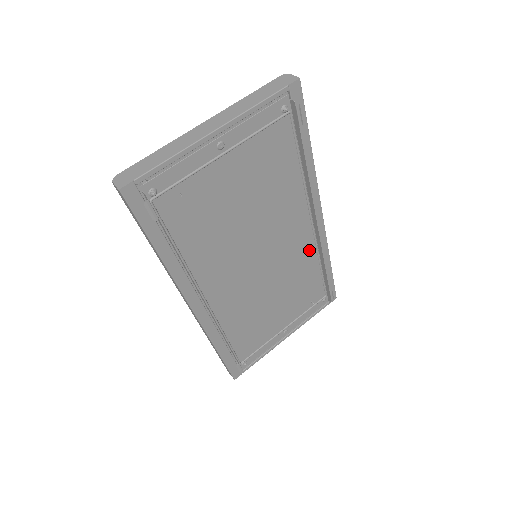
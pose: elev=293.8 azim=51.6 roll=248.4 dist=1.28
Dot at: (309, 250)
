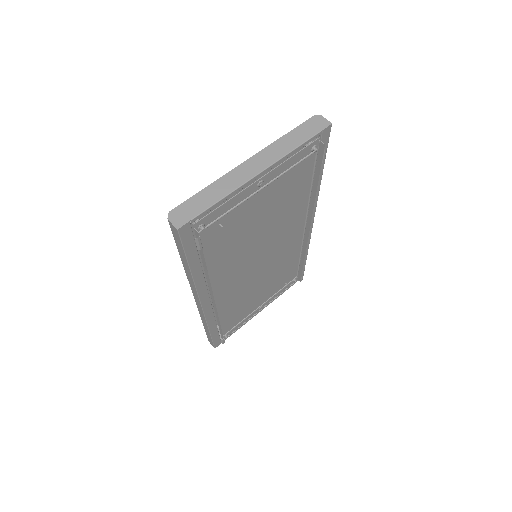
Dot at: (296, 247)
